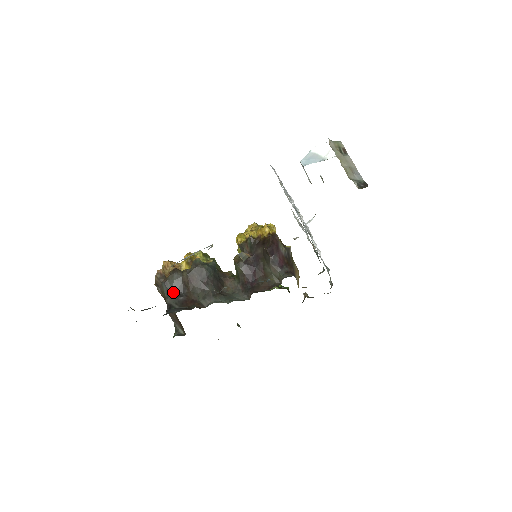
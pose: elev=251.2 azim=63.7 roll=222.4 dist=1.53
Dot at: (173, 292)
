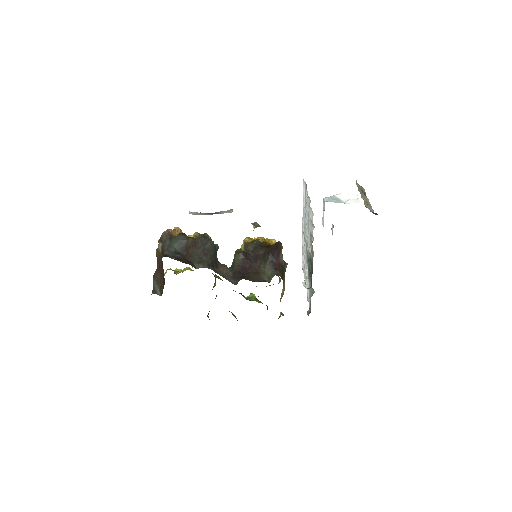
Dot at: (173, 248)
